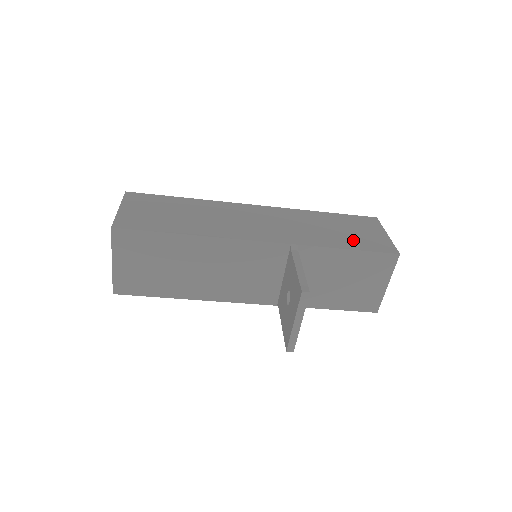
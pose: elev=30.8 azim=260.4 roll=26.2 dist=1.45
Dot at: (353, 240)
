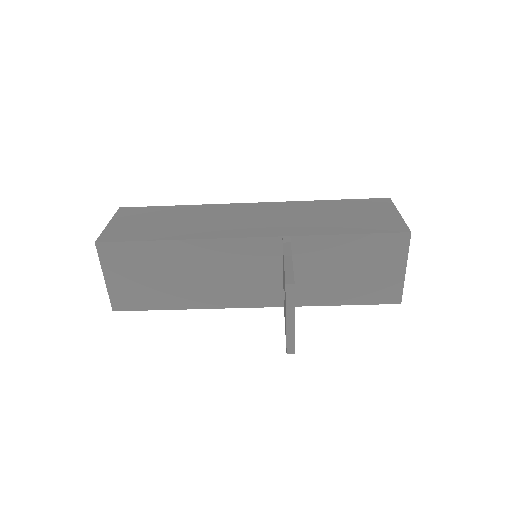
Dot at: (356, 224)
